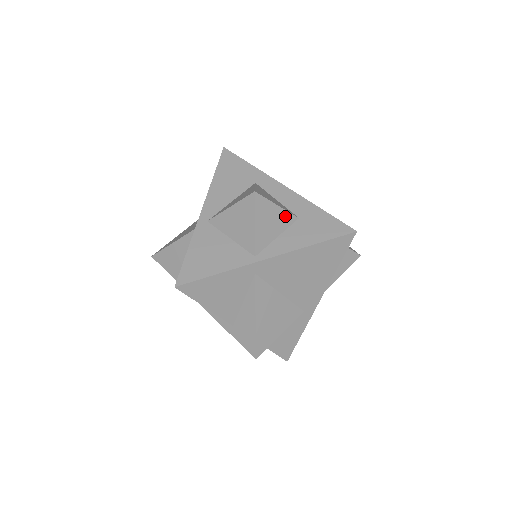
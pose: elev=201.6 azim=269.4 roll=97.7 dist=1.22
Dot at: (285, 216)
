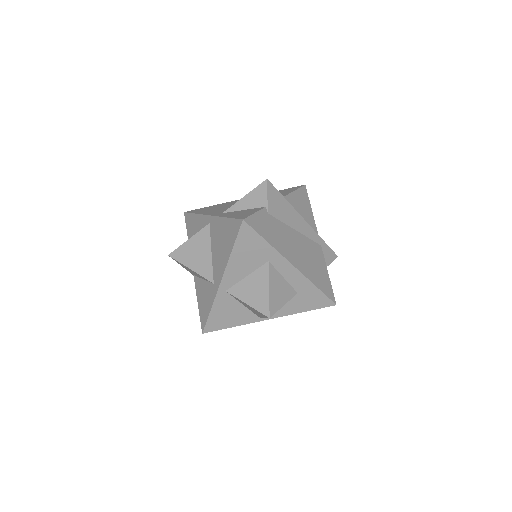
Dot at: occluded
